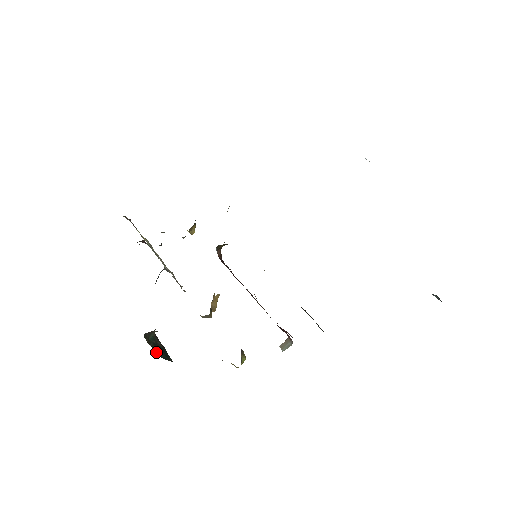
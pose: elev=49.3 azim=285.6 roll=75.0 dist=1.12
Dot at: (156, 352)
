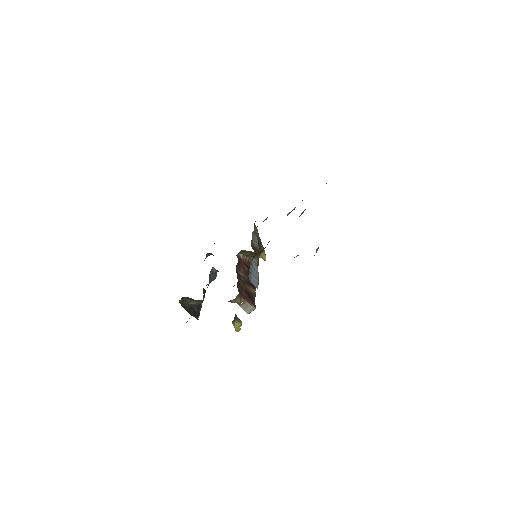
Dot at: (185, 308)
